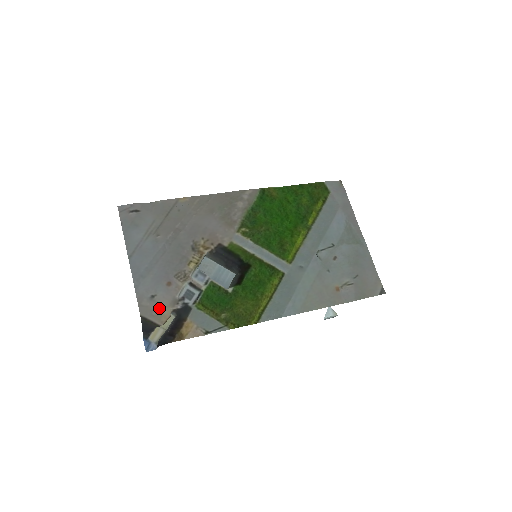
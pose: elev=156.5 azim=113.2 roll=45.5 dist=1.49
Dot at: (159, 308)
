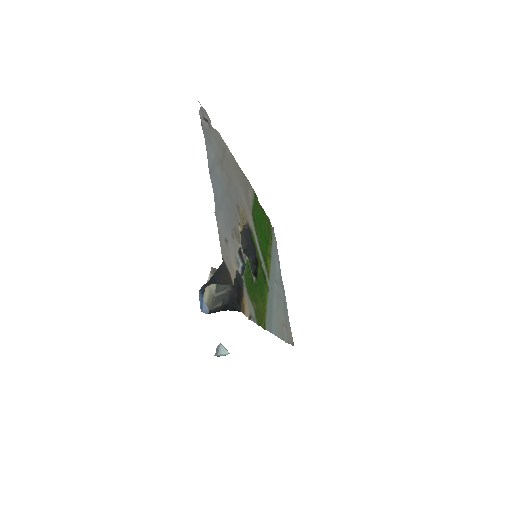
Dot at: (231, 259)
